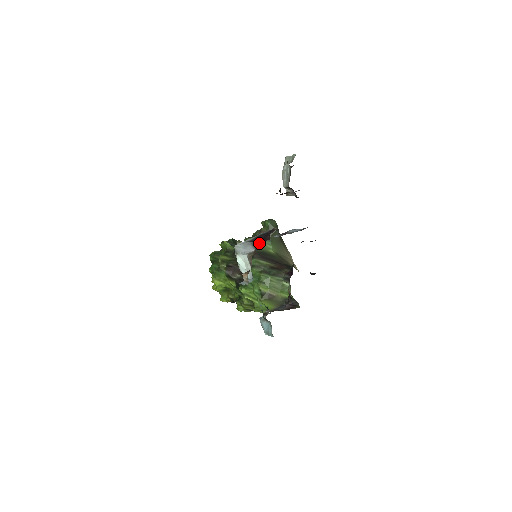
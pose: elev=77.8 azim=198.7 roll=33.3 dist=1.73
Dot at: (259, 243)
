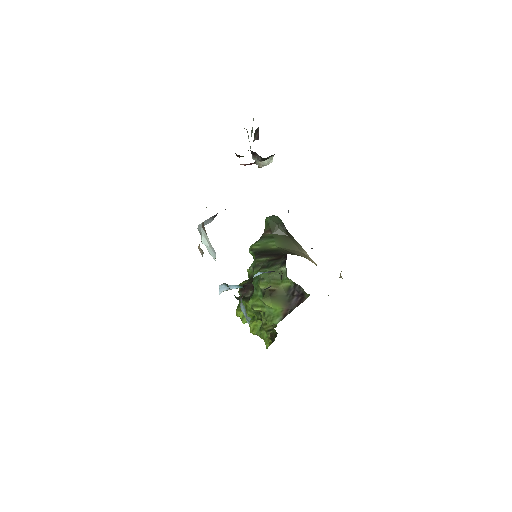
Dot at: occluded
